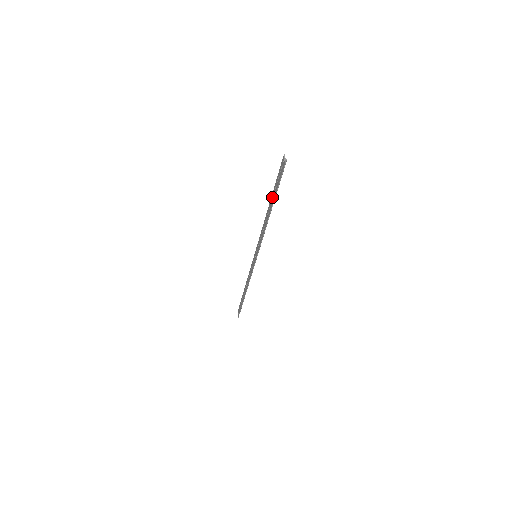
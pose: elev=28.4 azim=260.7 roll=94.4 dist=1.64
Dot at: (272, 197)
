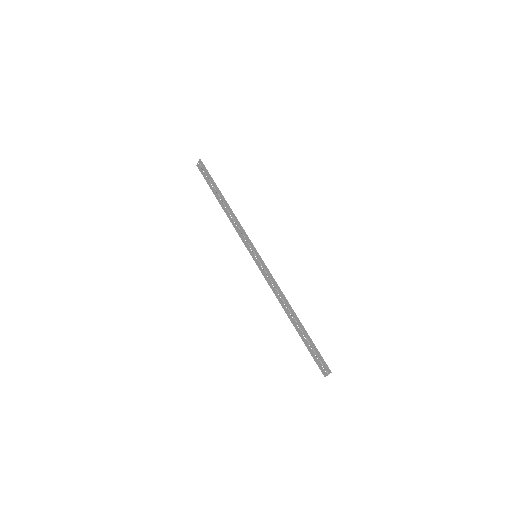
Dot at: (302, 331)
